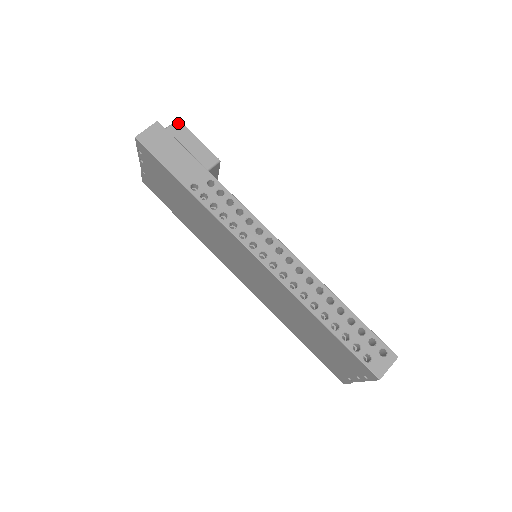
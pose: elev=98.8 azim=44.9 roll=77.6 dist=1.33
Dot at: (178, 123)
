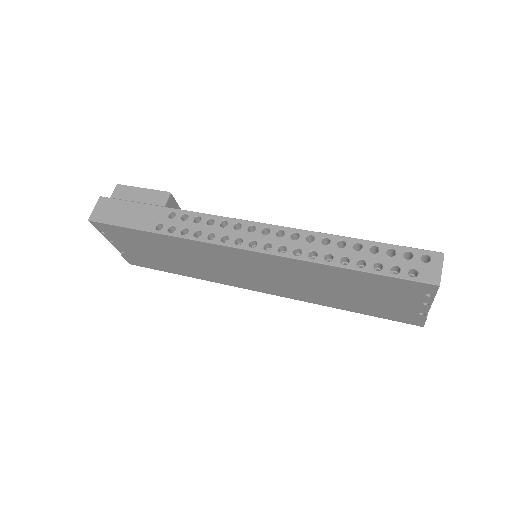
Dot at: (118, 187)
